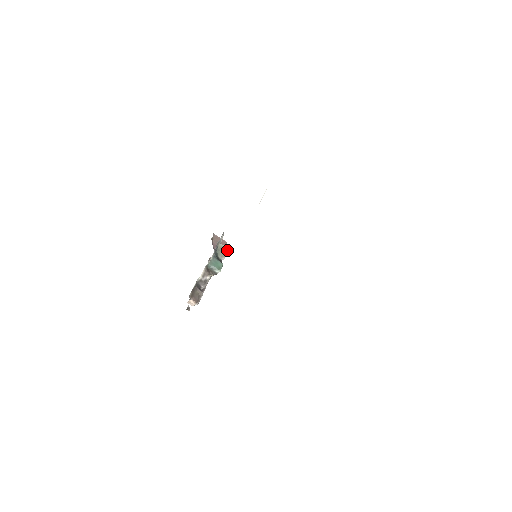
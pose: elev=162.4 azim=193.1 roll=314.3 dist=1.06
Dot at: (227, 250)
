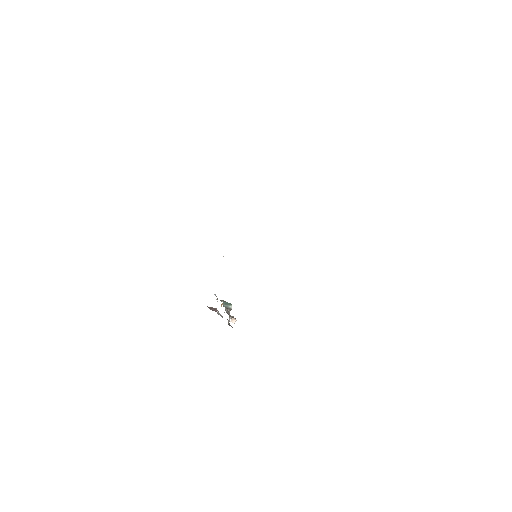
Dot at: occluded
